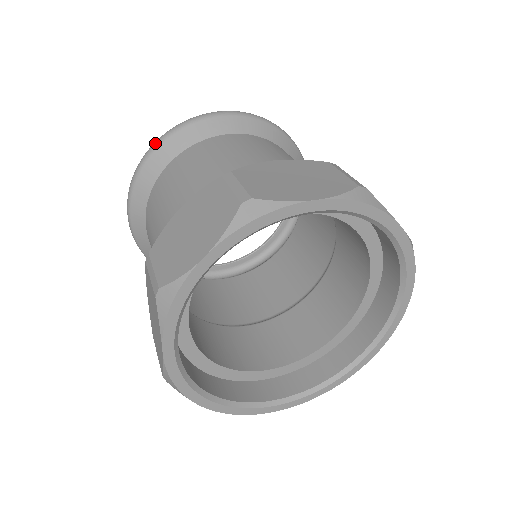
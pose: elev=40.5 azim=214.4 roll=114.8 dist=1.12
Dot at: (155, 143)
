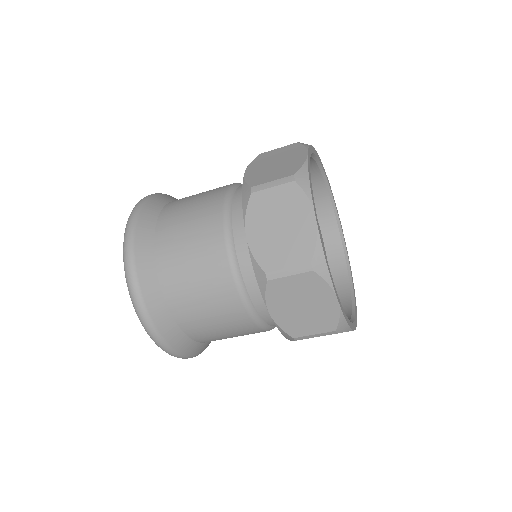
Dot at: (139, 203)
